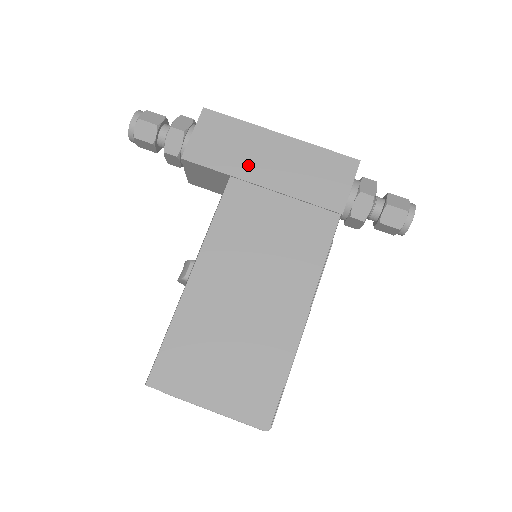
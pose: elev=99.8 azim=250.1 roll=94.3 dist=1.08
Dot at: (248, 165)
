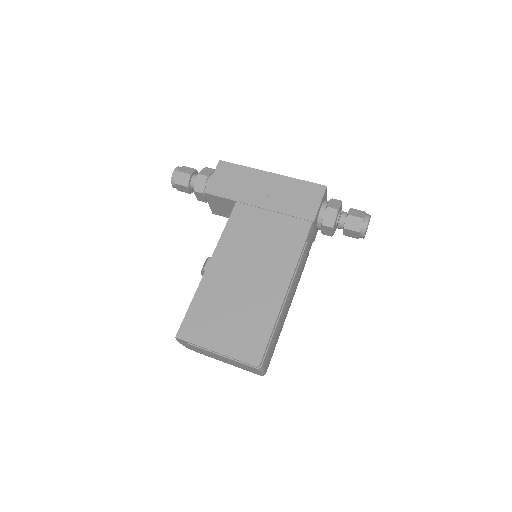
Dot at: (248, 194)
